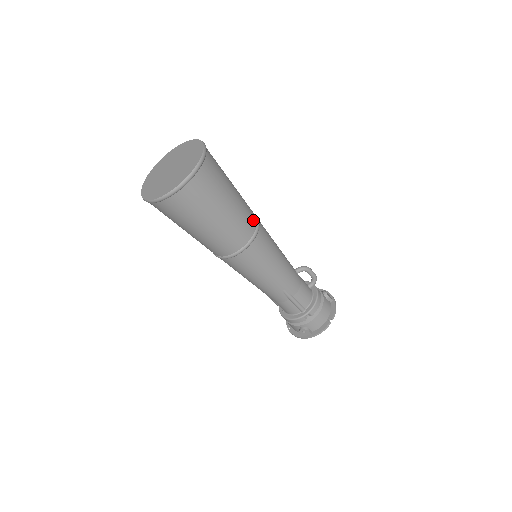
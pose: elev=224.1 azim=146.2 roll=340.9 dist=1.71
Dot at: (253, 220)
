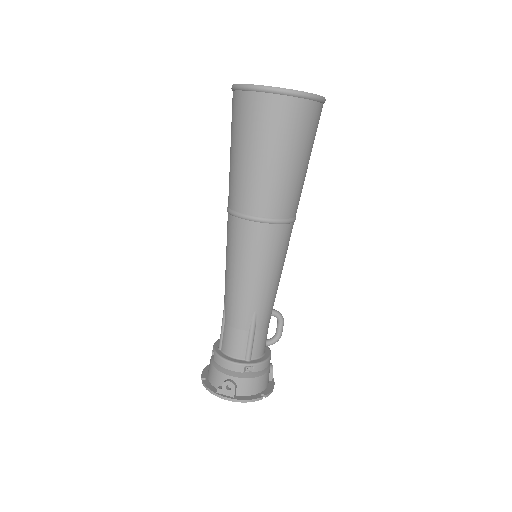
Dot at: (297, 208)
